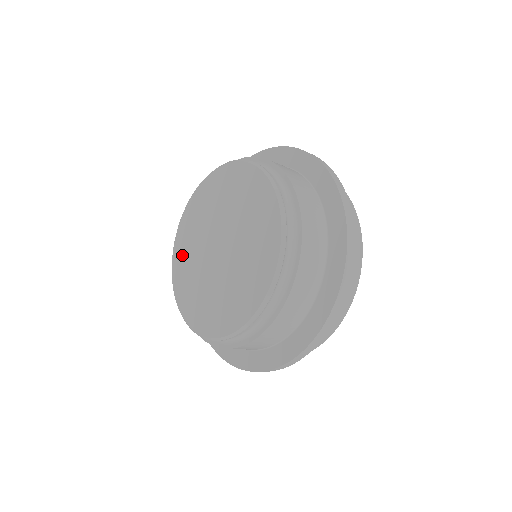
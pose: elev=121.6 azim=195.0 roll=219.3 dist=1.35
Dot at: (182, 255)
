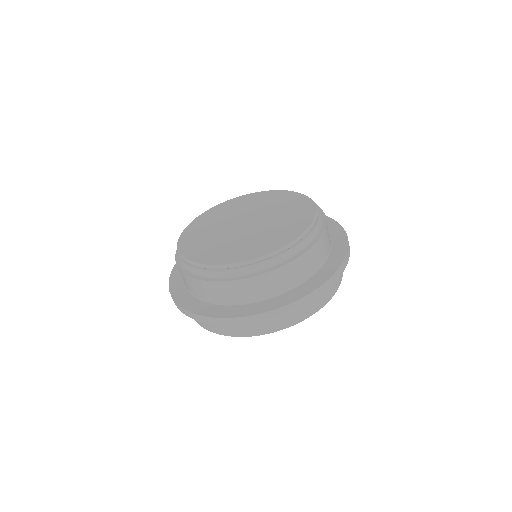
Dot at: (194, 241)
